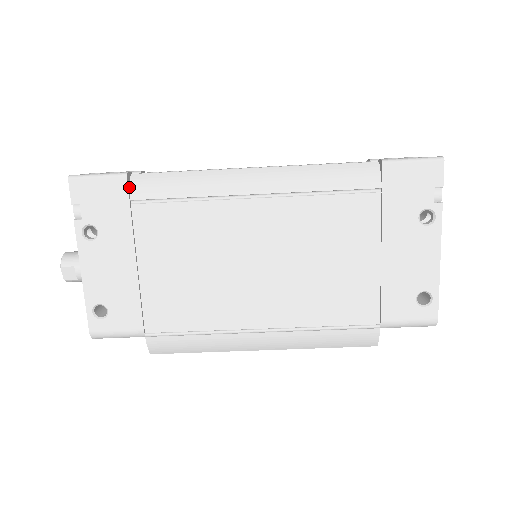
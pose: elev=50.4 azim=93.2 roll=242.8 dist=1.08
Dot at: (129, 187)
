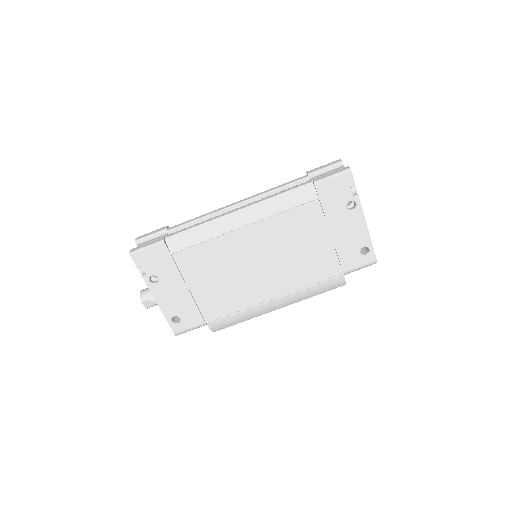
Dot at: (167, 247)
